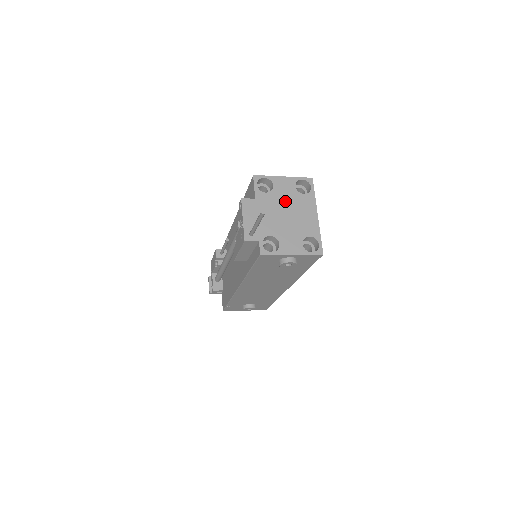
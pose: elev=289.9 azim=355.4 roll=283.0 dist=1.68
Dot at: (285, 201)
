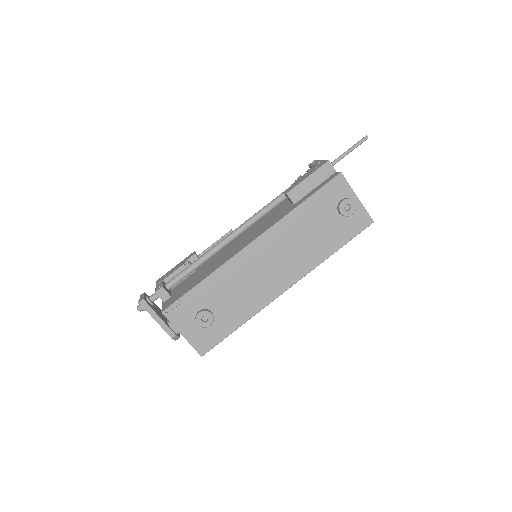
Dot at: occluded
